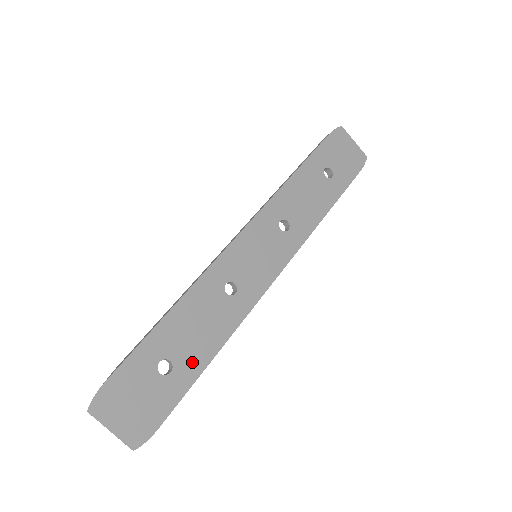
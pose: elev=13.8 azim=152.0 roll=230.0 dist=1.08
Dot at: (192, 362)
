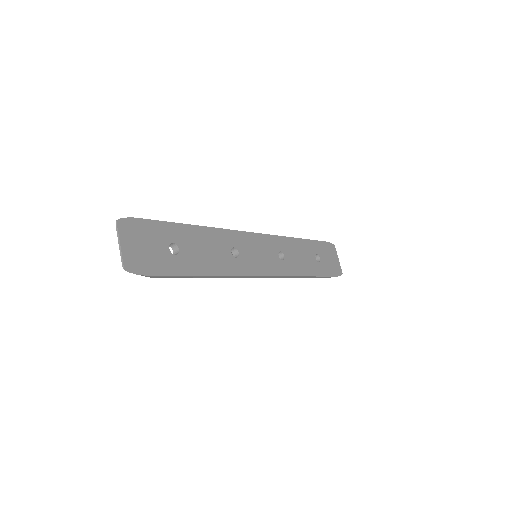
Dot at: (190, 264)
